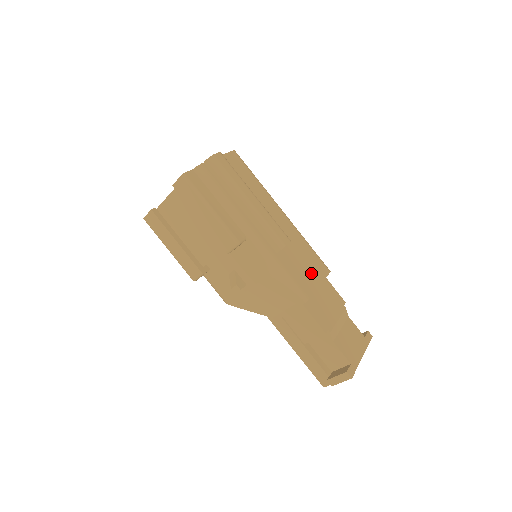
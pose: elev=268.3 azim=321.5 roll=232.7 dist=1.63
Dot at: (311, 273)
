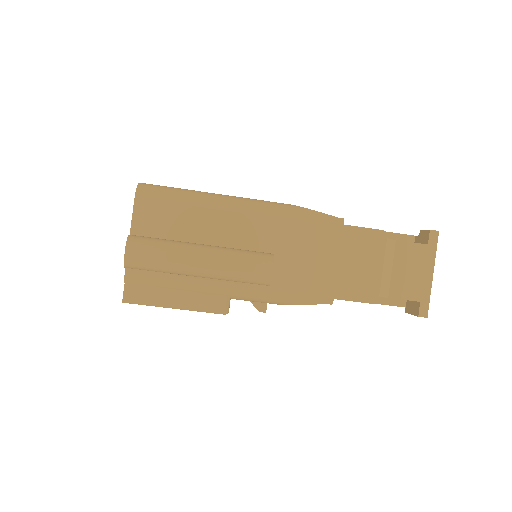
Dot at: (320, 258)
